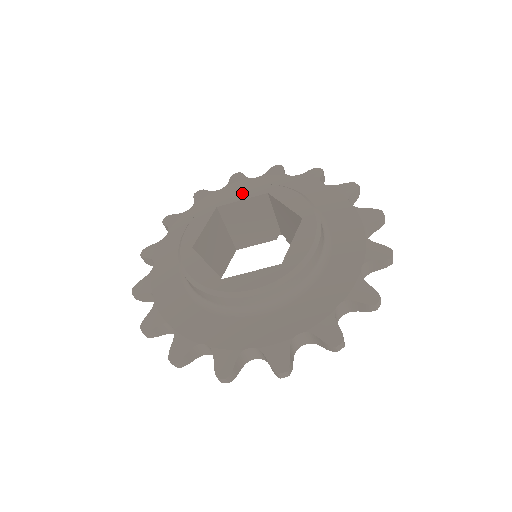
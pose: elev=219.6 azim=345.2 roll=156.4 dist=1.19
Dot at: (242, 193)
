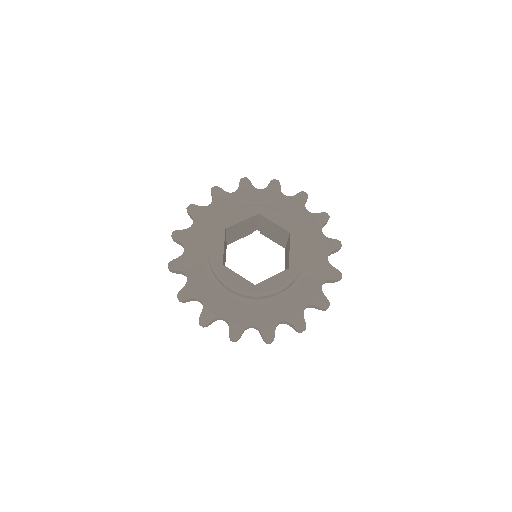
Dot at: (240, 215)
